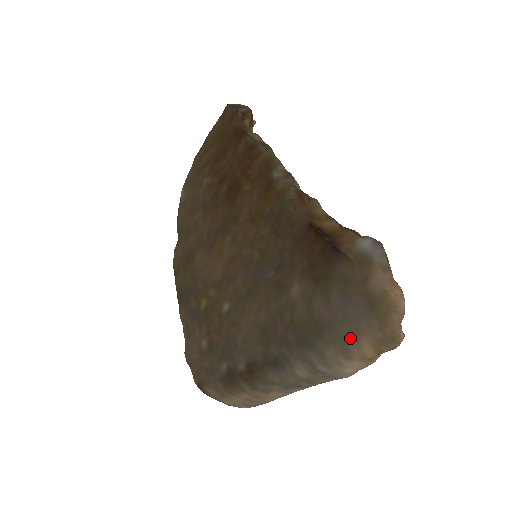
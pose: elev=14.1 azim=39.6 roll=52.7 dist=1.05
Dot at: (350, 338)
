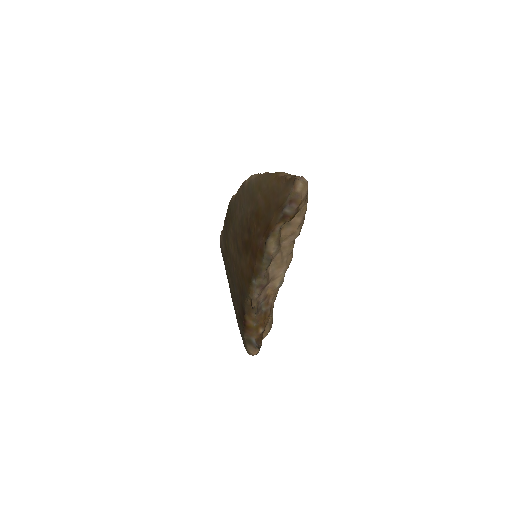
Dot at: occluded
